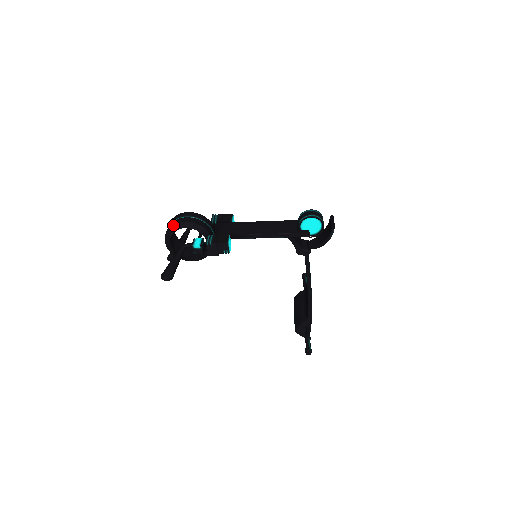
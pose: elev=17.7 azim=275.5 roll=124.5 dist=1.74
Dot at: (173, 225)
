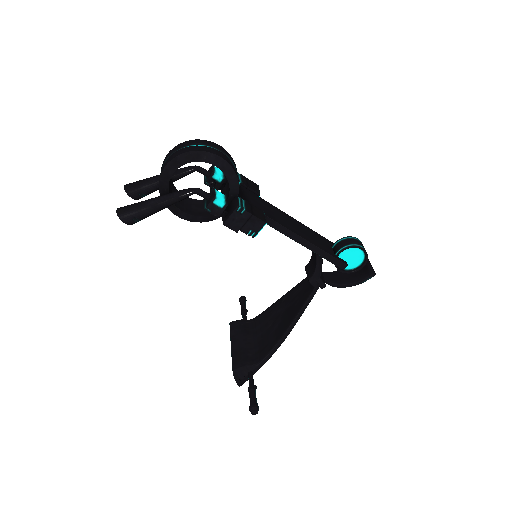
Dot at: (201, 151)
